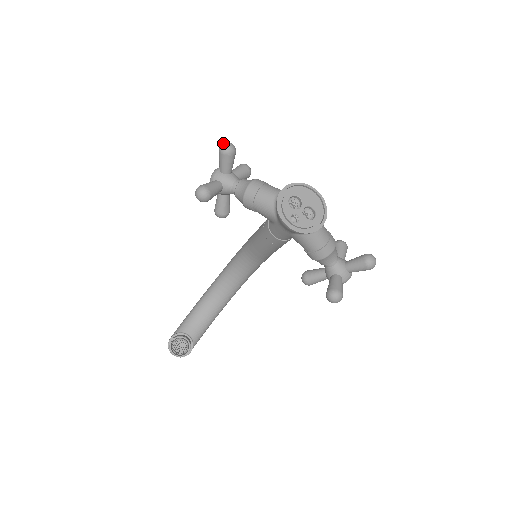
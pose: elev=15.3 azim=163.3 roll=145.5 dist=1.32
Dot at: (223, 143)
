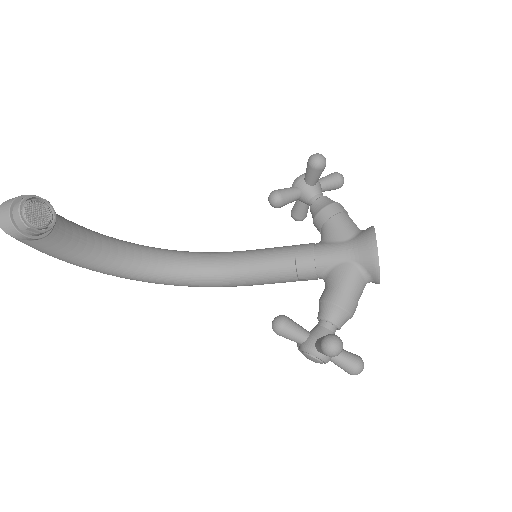
Dot at: occluded
